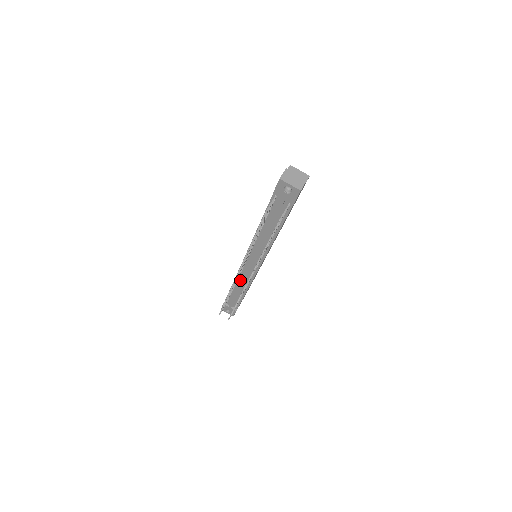
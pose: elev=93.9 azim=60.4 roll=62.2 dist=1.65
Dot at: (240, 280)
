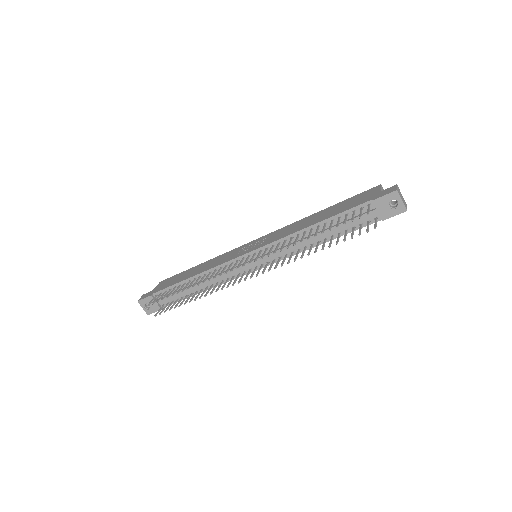
Dot at: occluded
